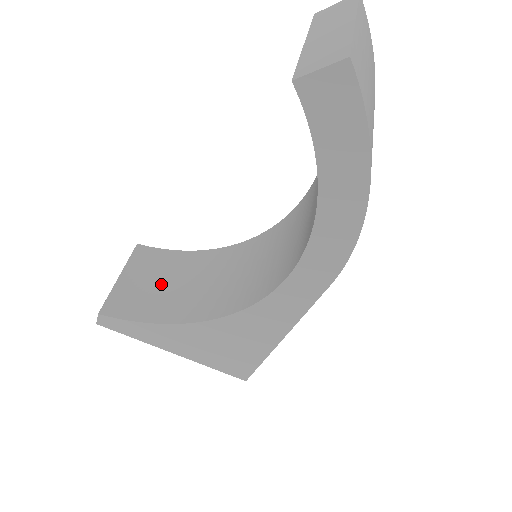
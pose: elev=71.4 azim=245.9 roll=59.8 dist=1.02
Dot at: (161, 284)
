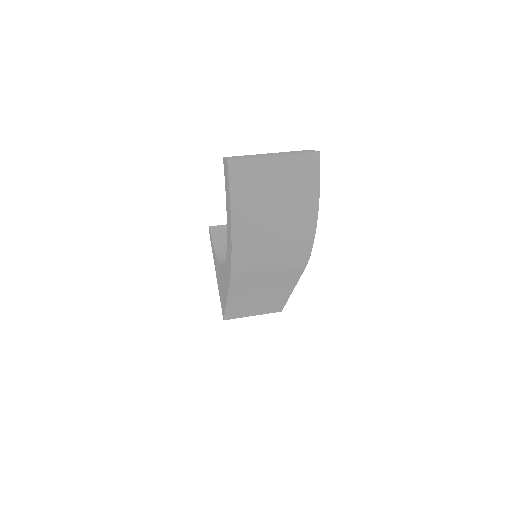
Dot at: occluded
